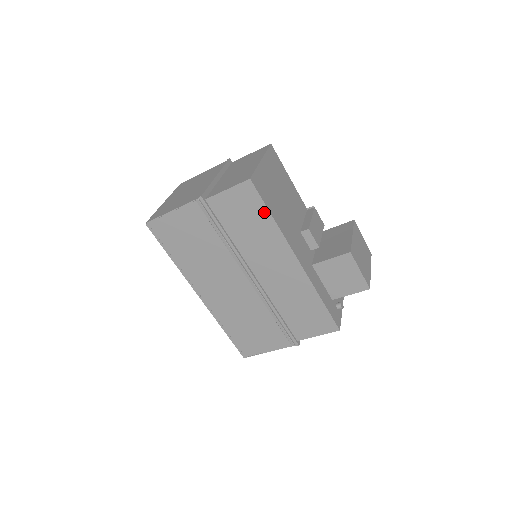
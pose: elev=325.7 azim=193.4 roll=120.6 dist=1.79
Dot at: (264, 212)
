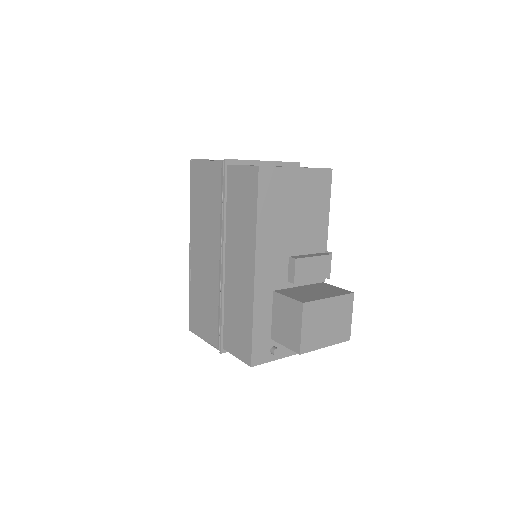
Dot at: (254, 205)
